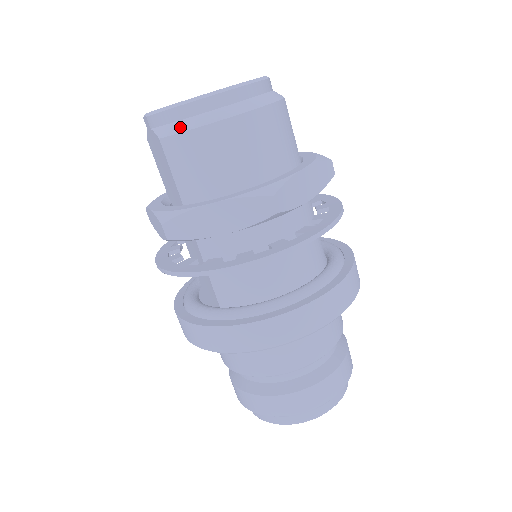
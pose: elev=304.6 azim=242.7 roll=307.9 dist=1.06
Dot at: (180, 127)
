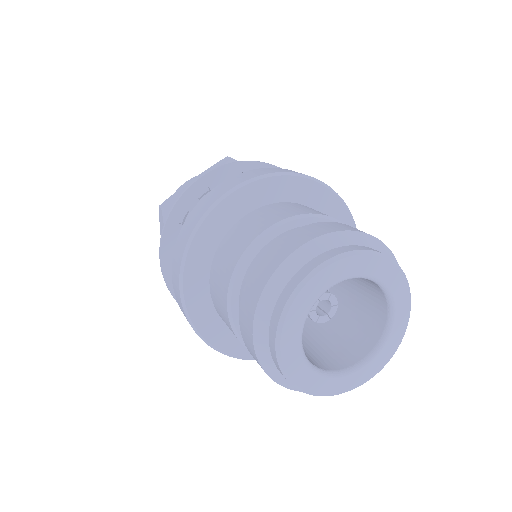
Dot at: occluded
